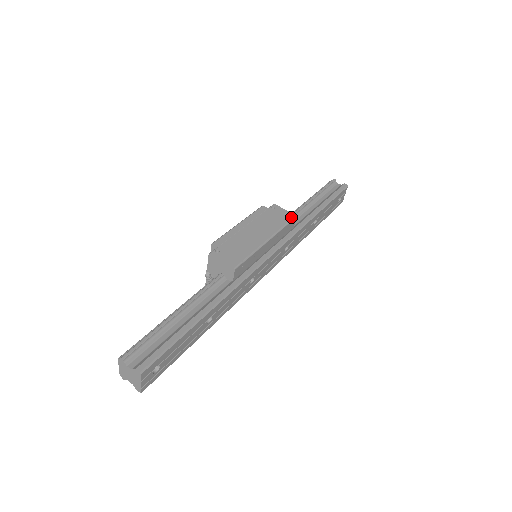
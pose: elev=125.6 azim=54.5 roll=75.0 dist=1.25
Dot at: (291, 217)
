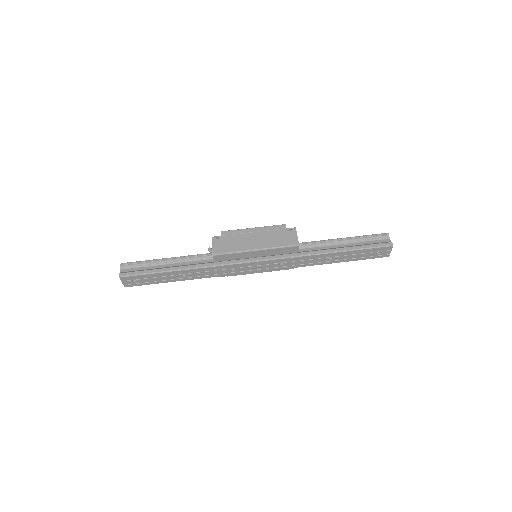
Dot at: (293, 244)
